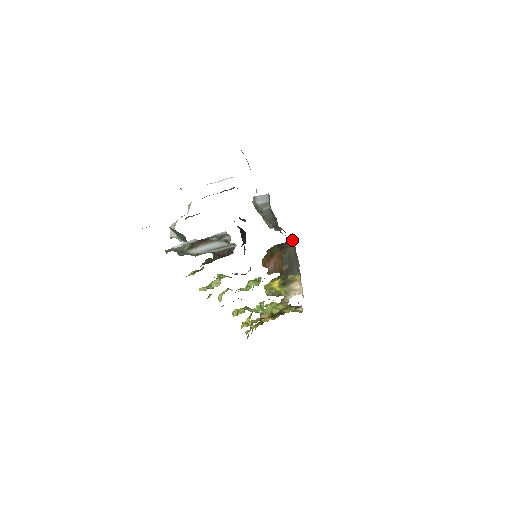
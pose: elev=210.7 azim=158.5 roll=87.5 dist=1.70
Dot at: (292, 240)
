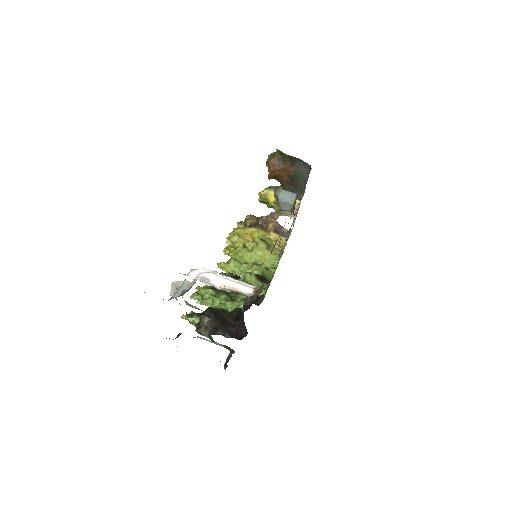
Dot at: (308, 167)
